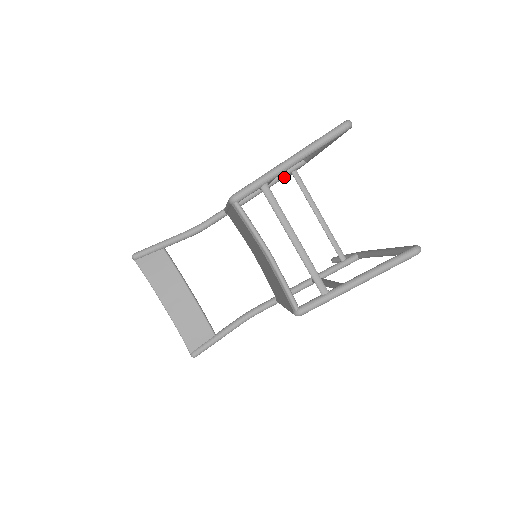
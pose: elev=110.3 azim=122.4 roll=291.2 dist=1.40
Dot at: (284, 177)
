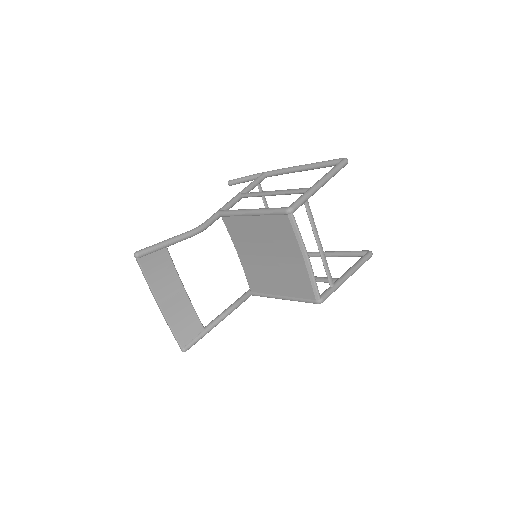
Dot at: (253, 188)
